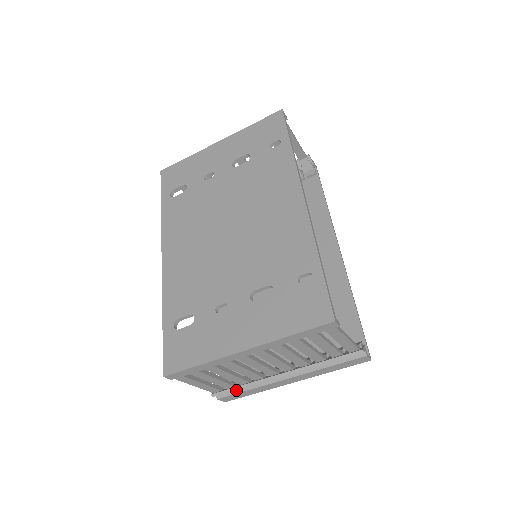
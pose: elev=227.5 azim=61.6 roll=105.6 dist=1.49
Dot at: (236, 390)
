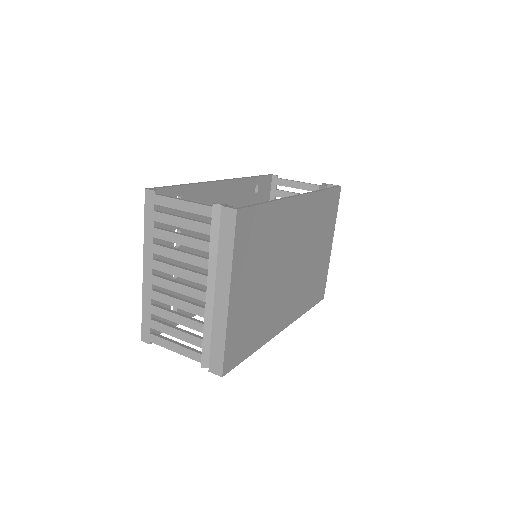
Dot at: (211, 347)
